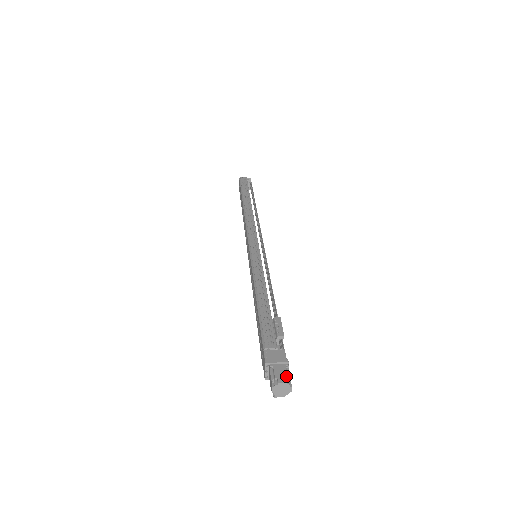
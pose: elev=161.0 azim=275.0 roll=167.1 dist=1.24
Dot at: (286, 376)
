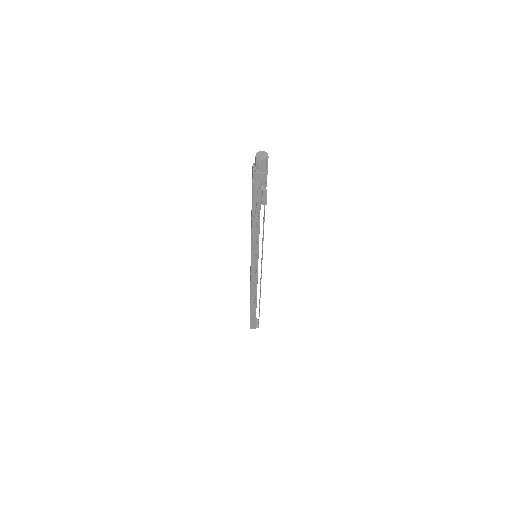
Dot at: occluded
